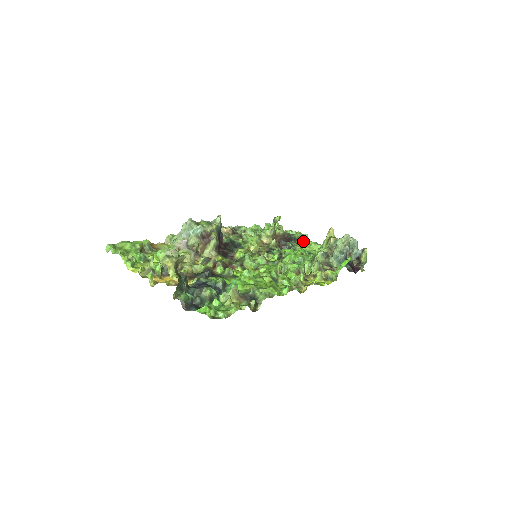
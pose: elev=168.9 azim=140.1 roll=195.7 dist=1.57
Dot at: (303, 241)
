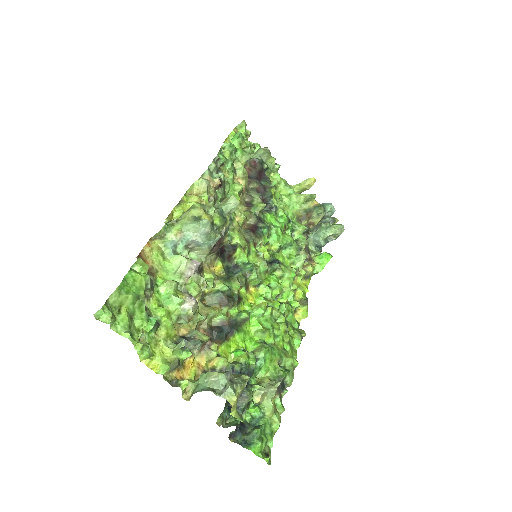
Dot at: (271, 171)
